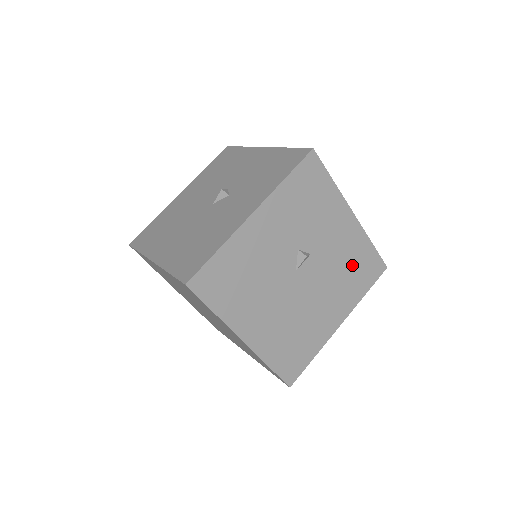
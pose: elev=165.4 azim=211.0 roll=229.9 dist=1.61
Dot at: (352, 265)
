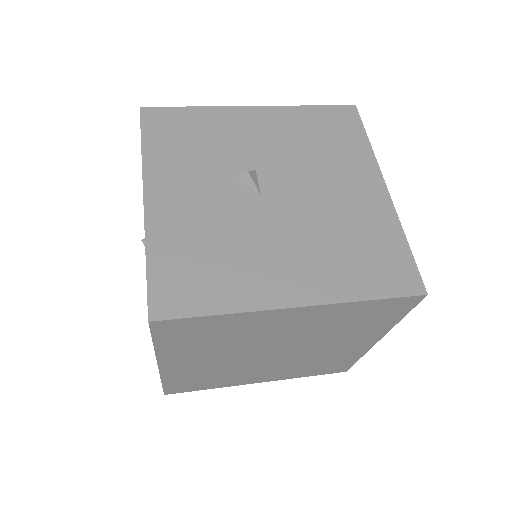
Dot at: (315, 137)
